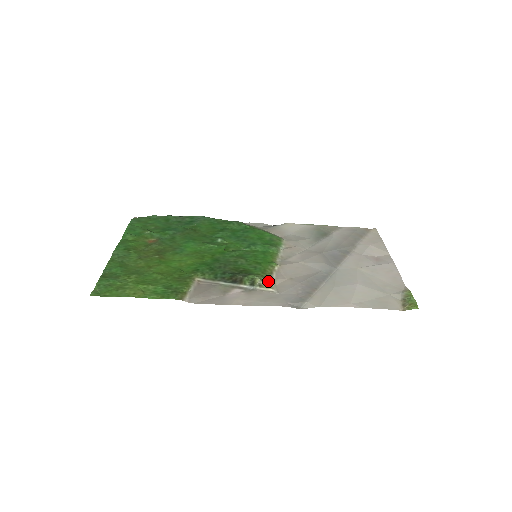
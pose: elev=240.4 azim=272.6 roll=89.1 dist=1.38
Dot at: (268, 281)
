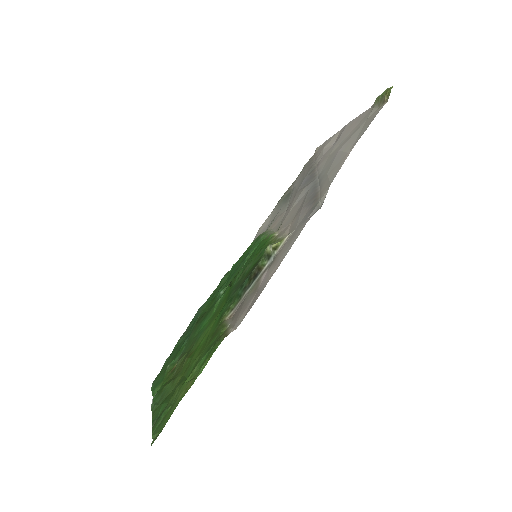
Dot at: (278, 241)
